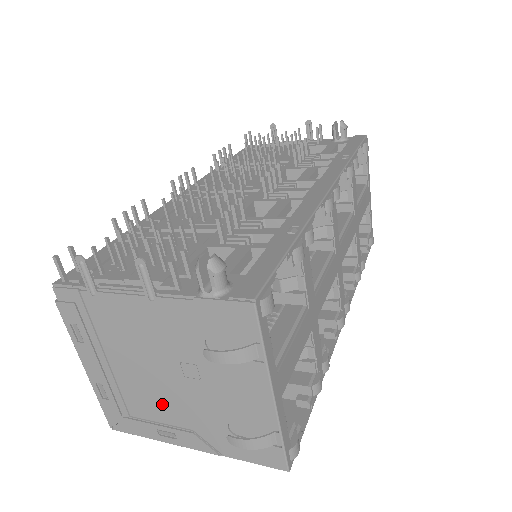
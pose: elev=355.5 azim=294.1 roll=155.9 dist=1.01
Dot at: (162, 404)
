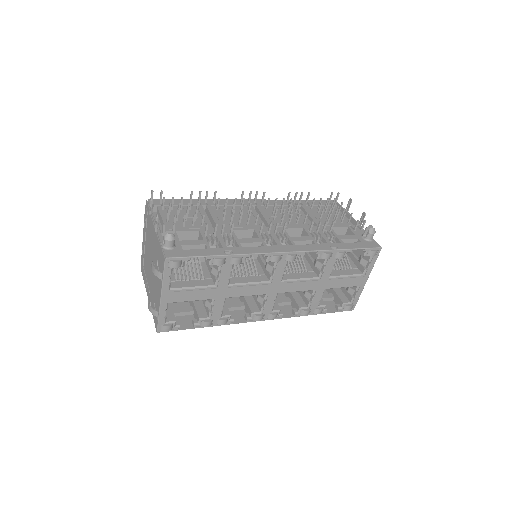
Dot at: (148, 272)
